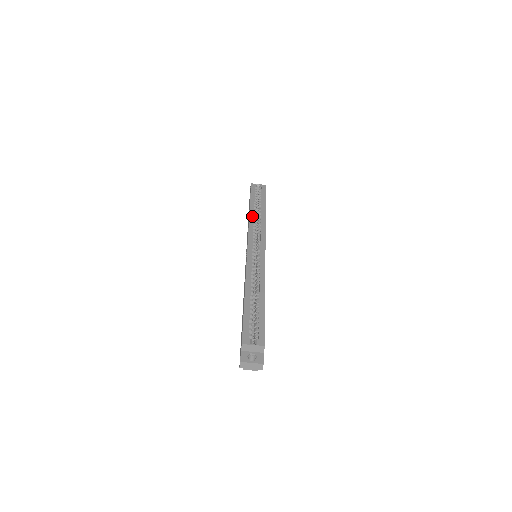
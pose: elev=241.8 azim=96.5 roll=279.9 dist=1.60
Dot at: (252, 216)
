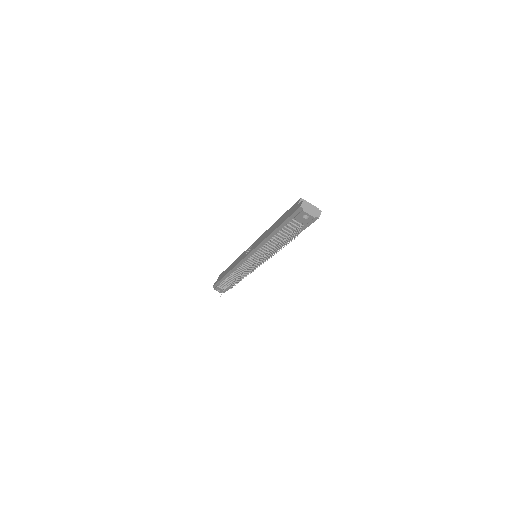
Dot at: occluded
